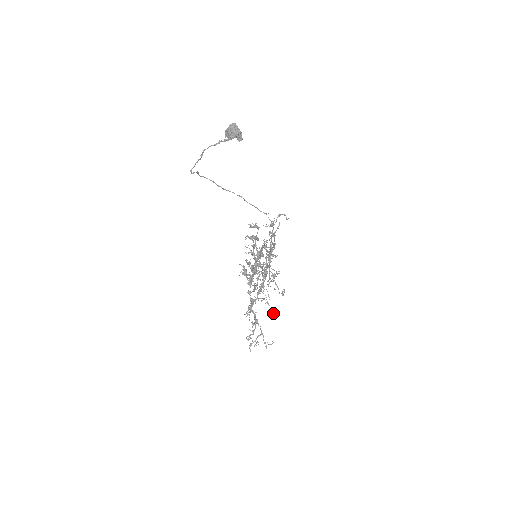
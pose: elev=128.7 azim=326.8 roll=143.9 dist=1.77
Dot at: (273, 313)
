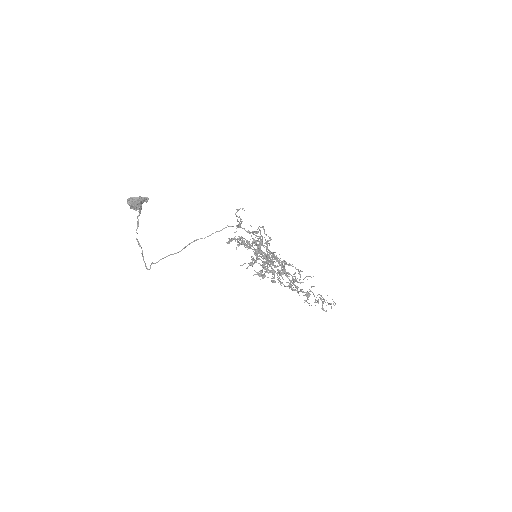
Dot at: occluded
